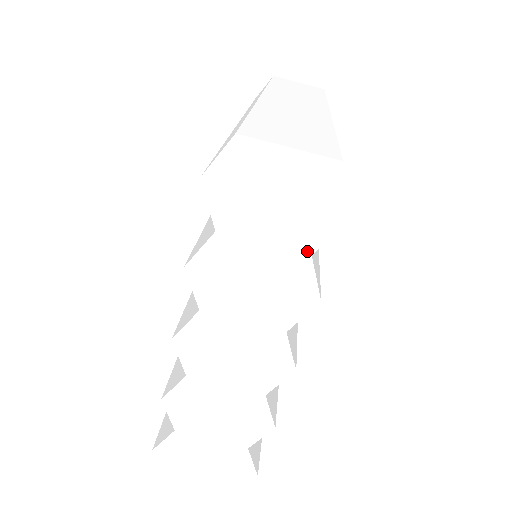
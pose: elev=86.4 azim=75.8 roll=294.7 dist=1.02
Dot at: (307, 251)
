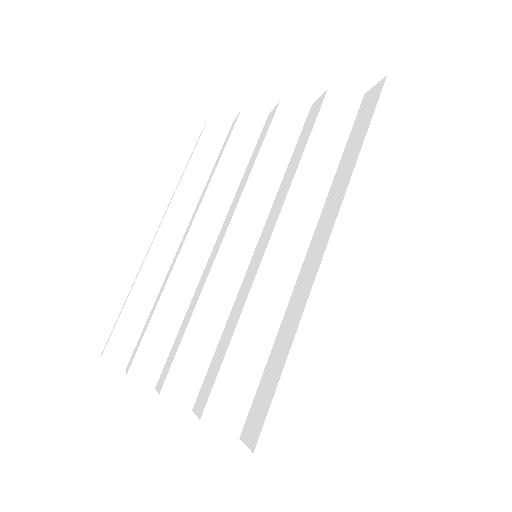
Dot at: occluded
